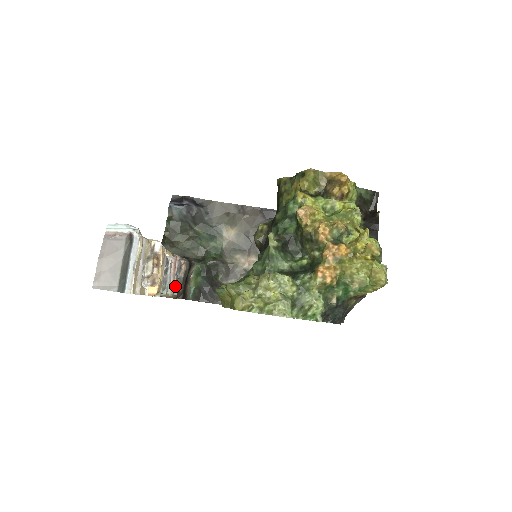
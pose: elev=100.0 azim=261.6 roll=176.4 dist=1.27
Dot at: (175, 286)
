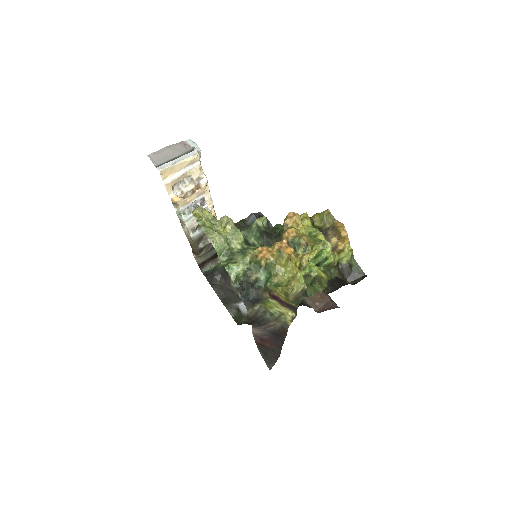
Dot at: occluded
